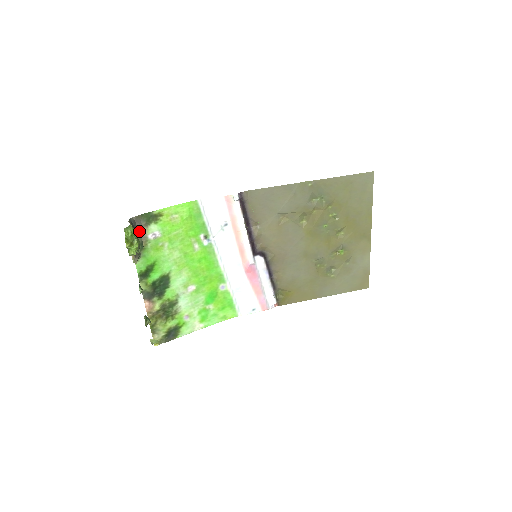
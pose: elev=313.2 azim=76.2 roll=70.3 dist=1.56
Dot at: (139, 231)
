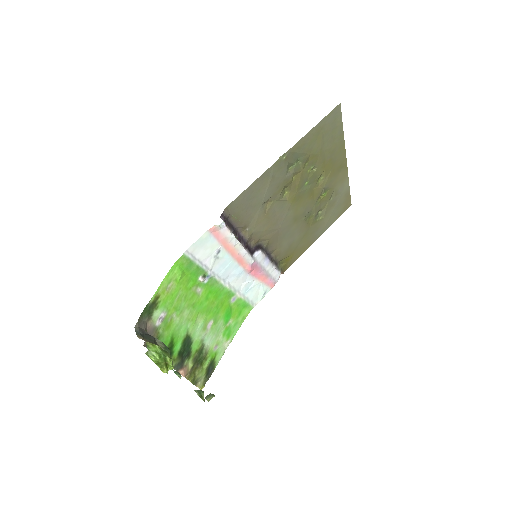
Dot at: (146, 330)
